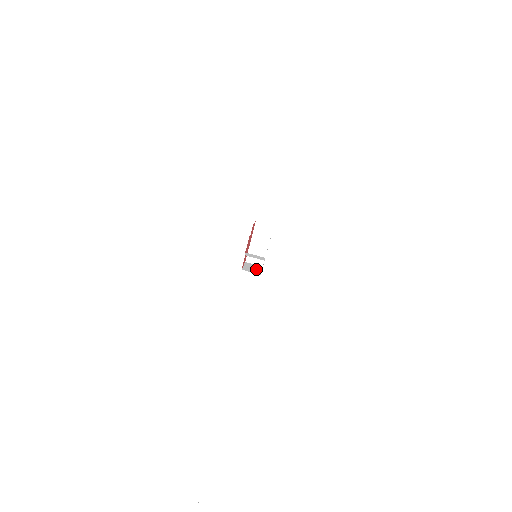
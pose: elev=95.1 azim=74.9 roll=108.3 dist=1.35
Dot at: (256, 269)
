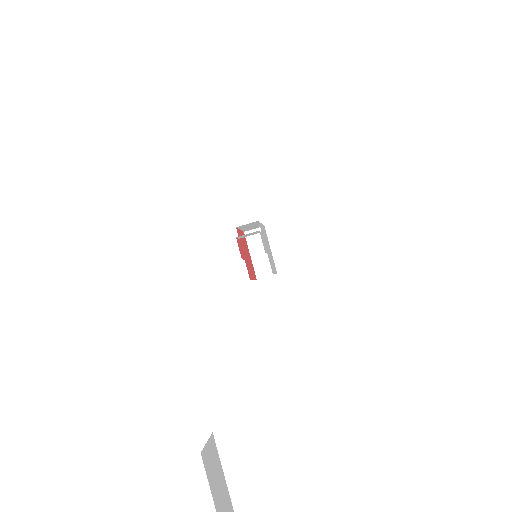
Dot at: occluded
